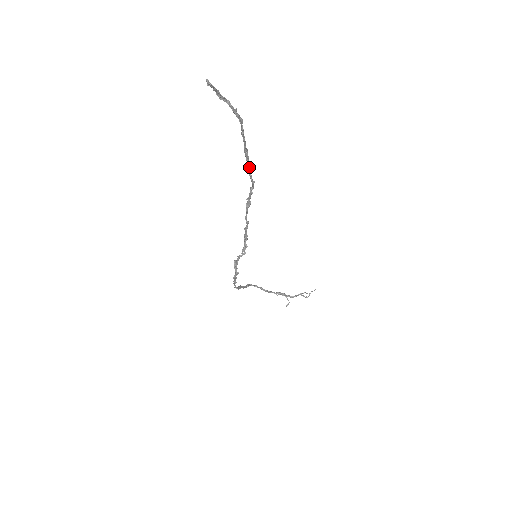
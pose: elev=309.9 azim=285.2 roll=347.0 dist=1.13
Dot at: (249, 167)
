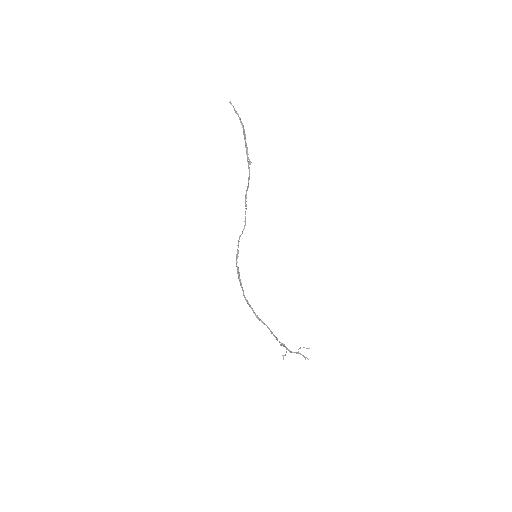
Dot at: (249, 161)
